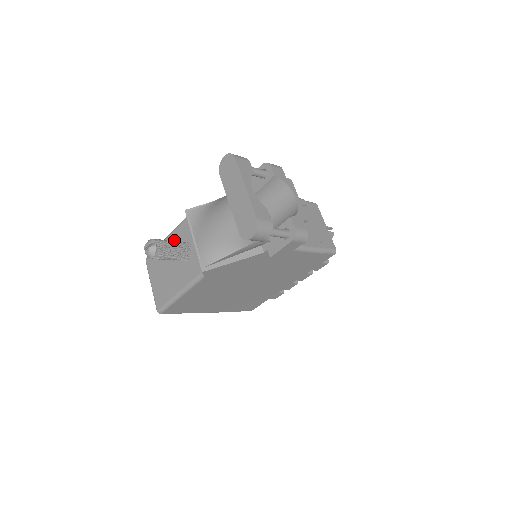
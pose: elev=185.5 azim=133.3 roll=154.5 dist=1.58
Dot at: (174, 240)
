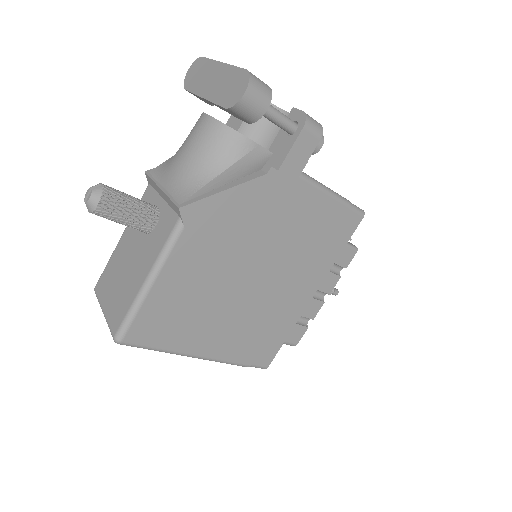
Dot at: occluded
